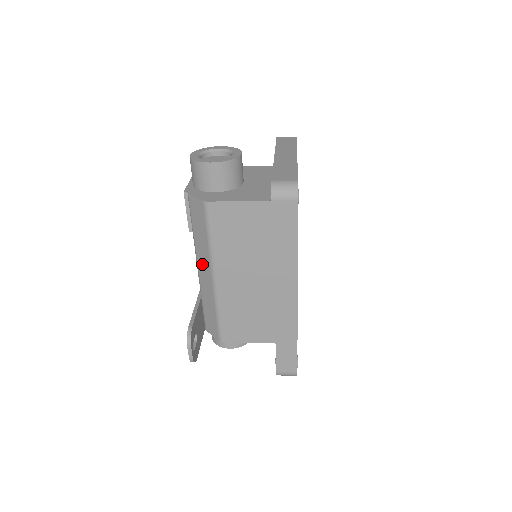
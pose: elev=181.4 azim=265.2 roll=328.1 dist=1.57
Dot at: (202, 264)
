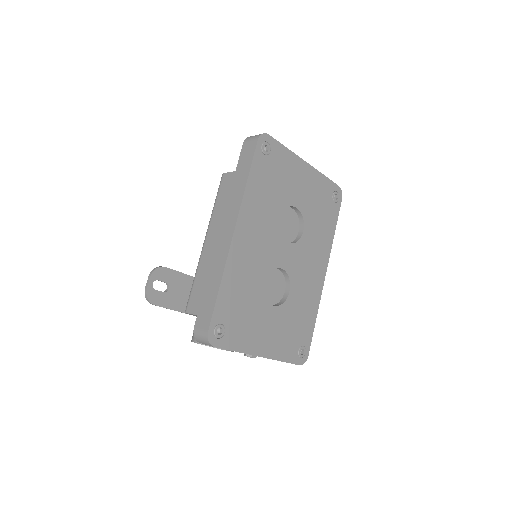
Dot at: occluded
